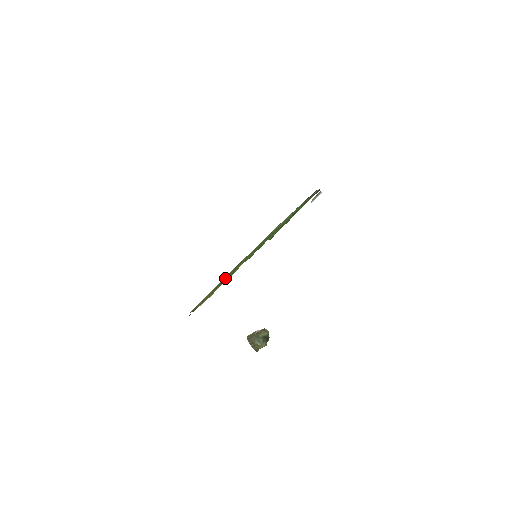
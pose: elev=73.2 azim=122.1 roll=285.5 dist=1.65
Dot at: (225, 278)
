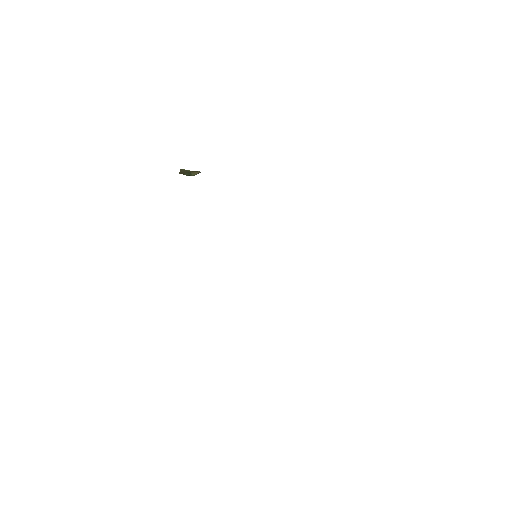
Dot at: occluded
